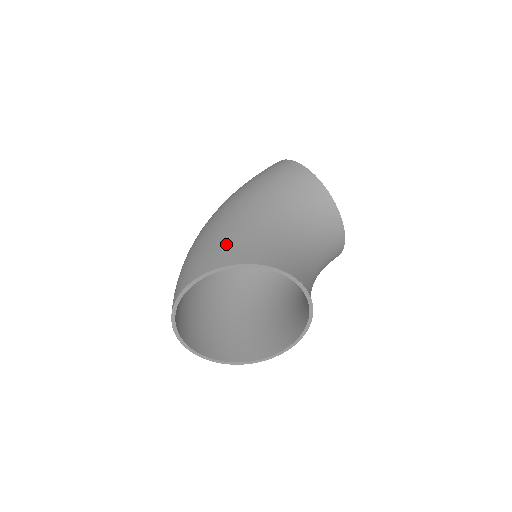
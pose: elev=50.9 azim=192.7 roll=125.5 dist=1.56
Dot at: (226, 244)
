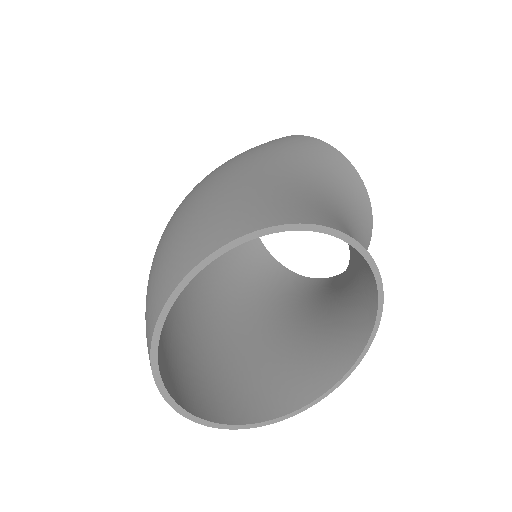
Dot at: (265, 200)
